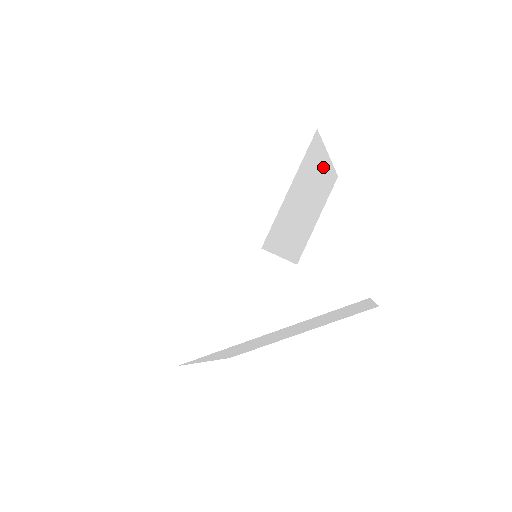
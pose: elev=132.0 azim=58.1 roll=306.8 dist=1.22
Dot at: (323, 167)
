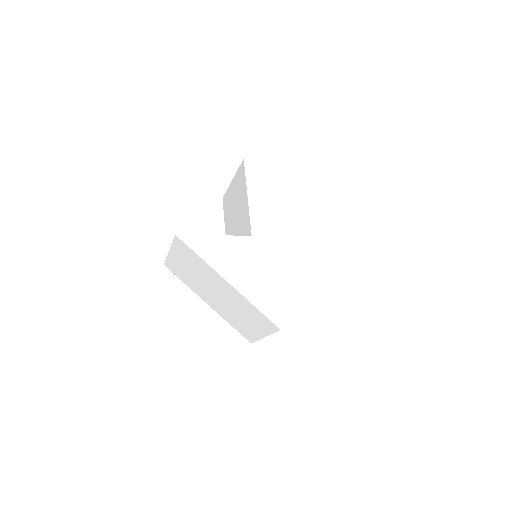
Dot at: occluded
